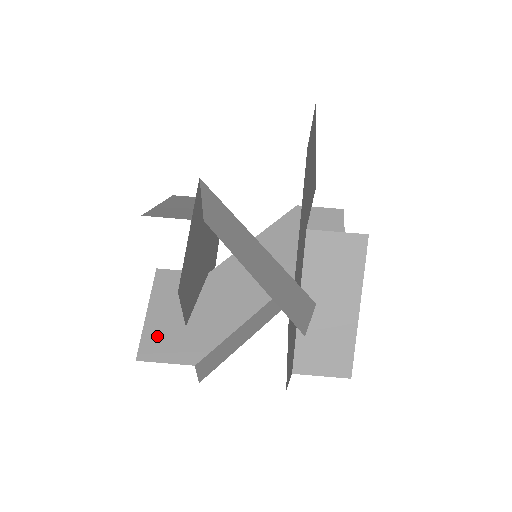
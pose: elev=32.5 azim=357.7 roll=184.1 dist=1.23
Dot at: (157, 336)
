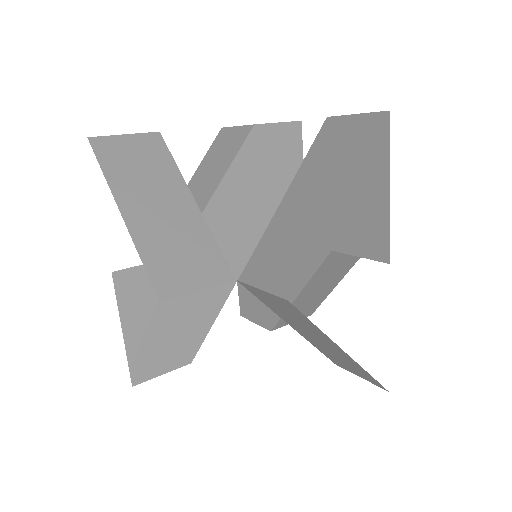
Dot at: (246, 298)
